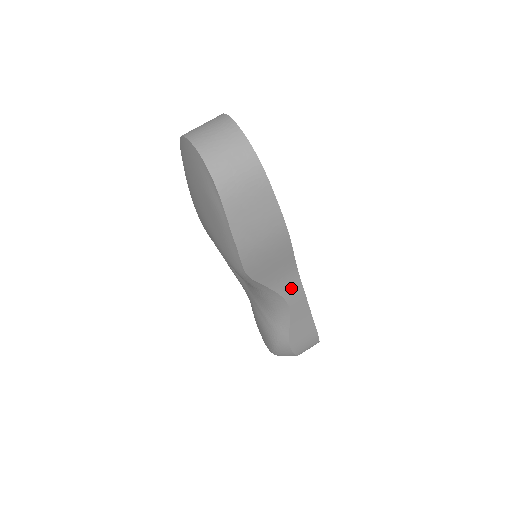
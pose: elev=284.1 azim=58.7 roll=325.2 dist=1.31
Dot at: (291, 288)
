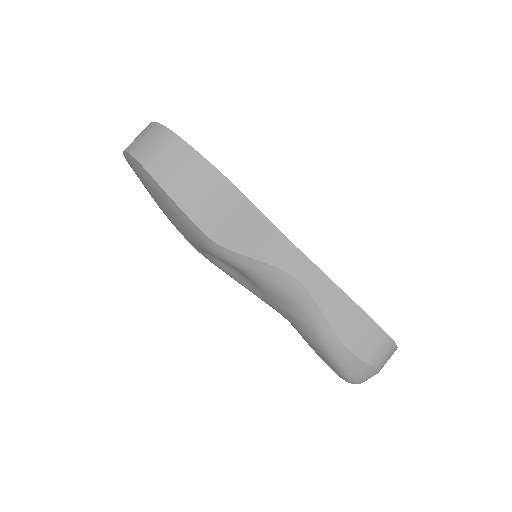
Dot at: (288, 257)
